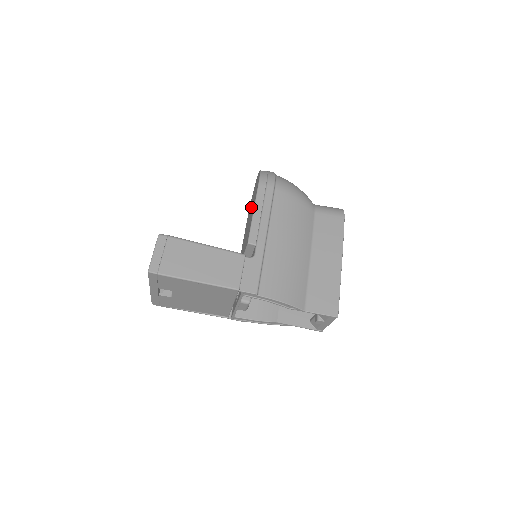
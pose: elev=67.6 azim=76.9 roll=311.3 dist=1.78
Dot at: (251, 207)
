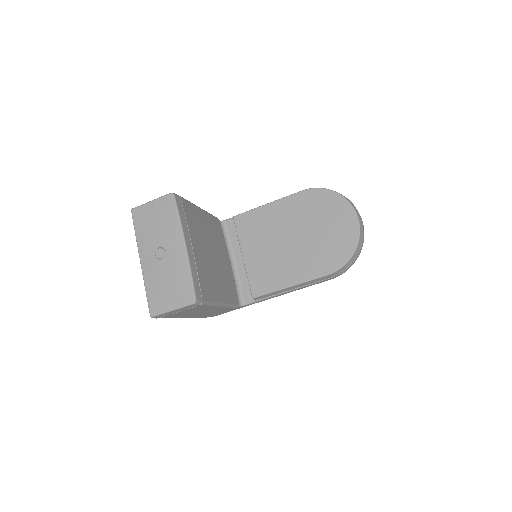
Dot at: (311, 234)
